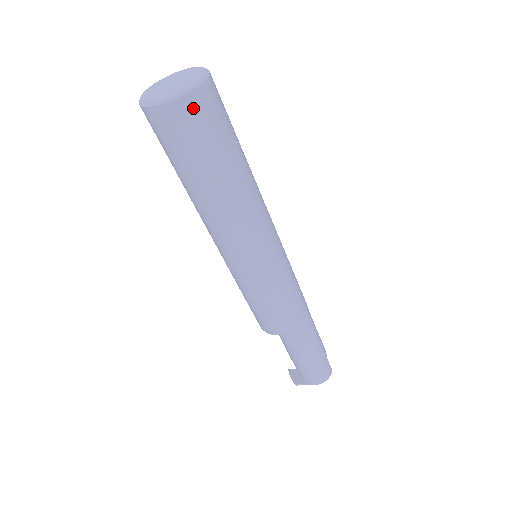
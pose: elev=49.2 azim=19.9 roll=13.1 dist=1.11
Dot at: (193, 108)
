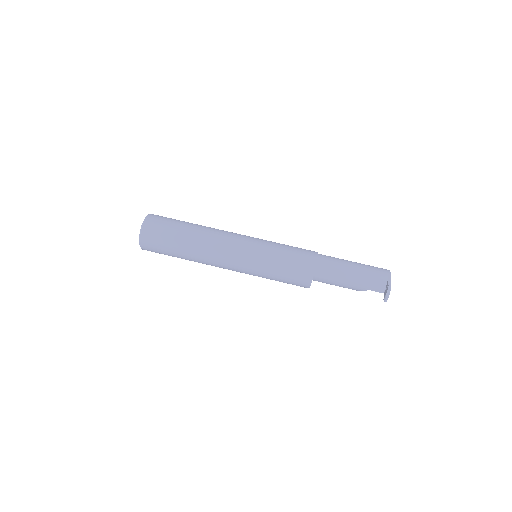
Dot at: (157, 215)
